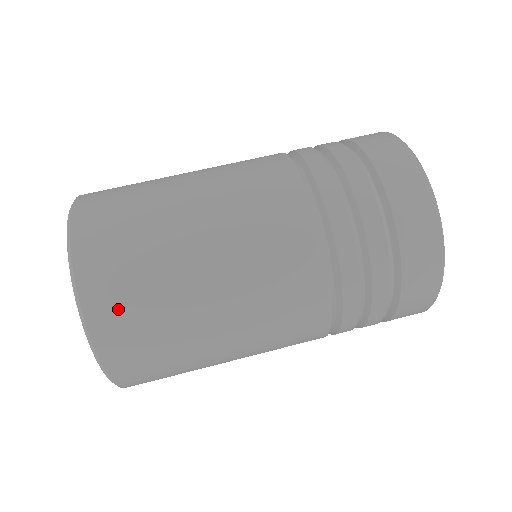
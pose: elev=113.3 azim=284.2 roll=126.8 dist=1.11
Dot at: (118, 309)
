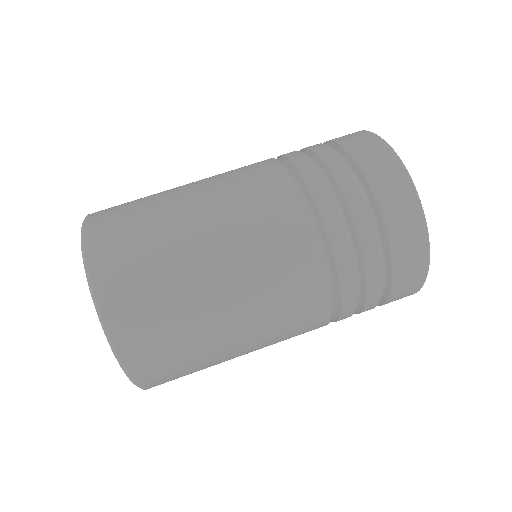
Dot at: (158, 365)
